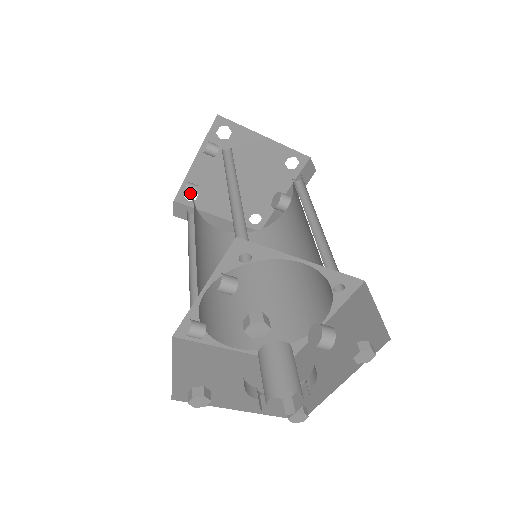
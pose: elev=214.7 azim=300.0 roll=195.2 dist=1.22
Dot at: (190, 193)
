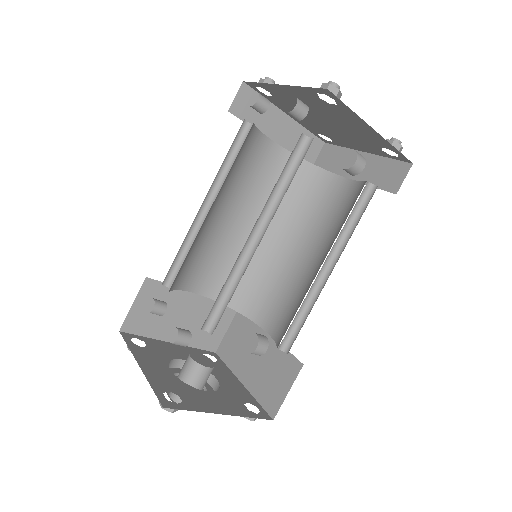
Dot at: (256, 110)
